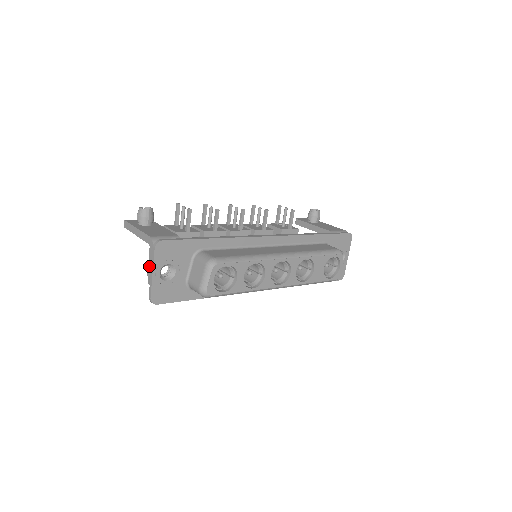
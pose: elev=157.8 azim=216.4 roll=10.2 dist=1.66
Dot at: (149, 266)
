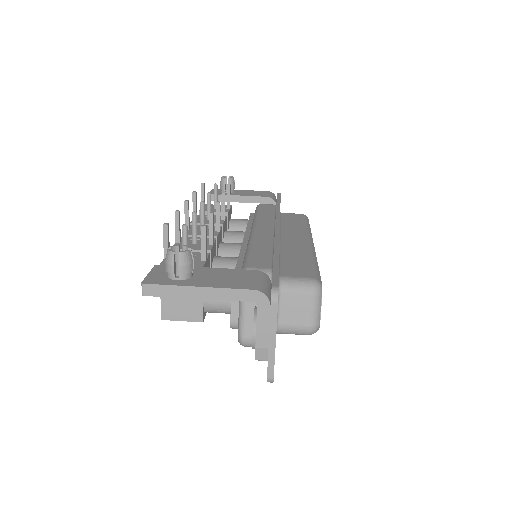
Dot at: (261, 334)
